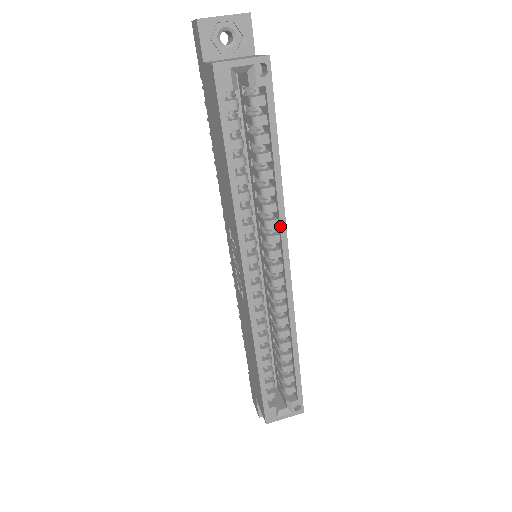
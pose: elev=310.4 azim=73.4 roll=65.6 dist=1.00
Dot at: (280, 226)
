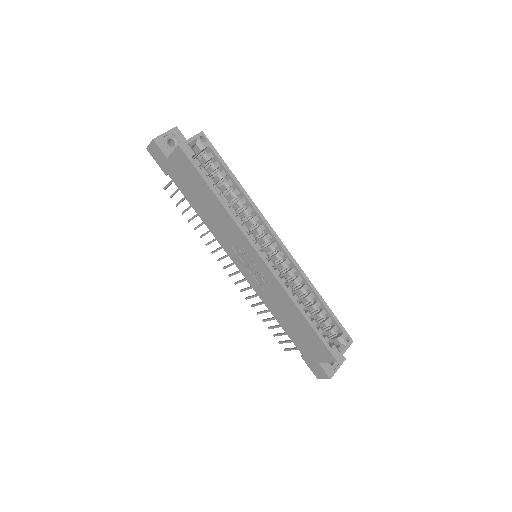
Dot at: (260, 217)
